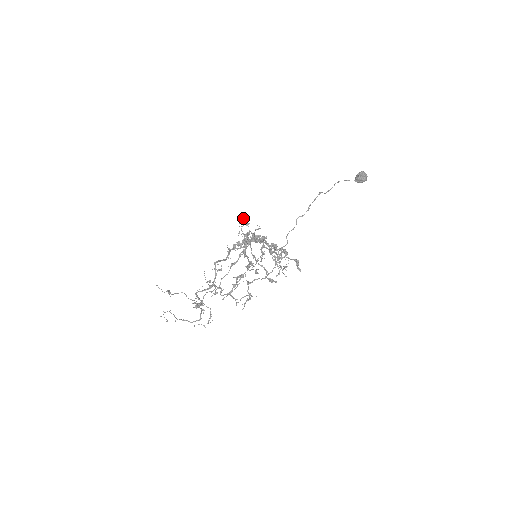
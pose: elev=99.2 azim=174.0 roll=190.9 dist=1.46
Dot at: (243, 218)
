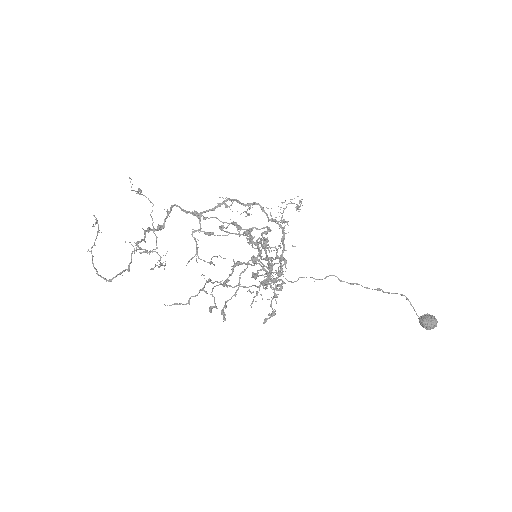
Dot at: (301, 201)
